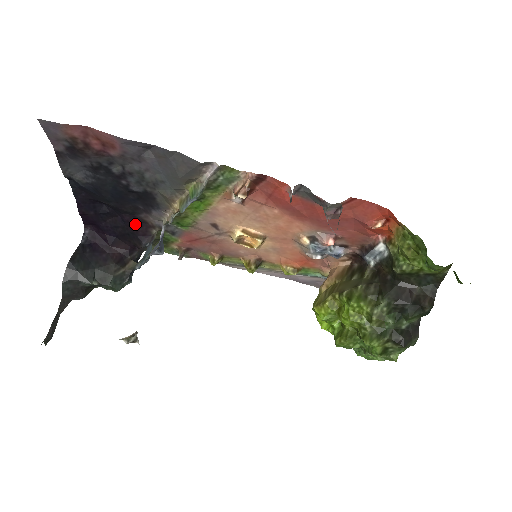
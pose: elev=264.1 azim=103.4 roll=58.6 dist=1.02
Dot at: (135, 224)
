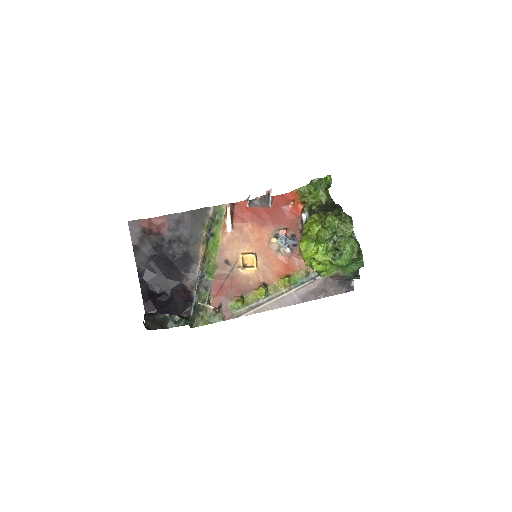
Dot at: (181, 292)
